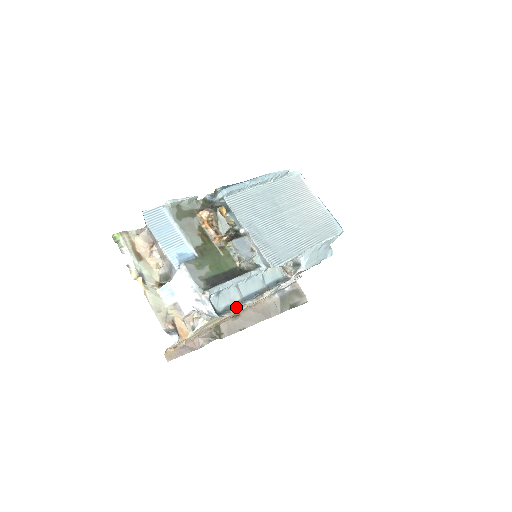
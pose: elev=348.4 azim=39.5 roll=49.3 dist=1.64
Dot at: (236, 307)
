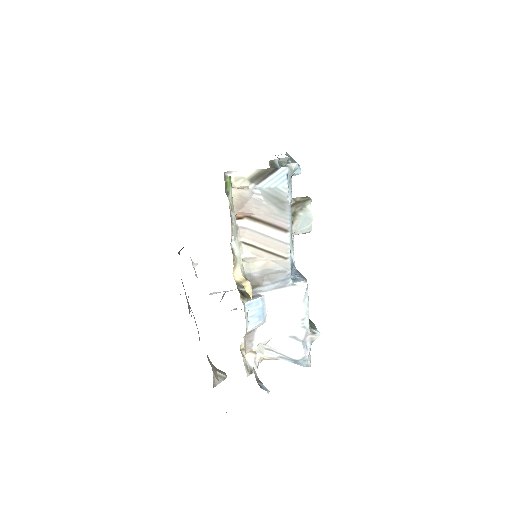
Dot at: occluded
